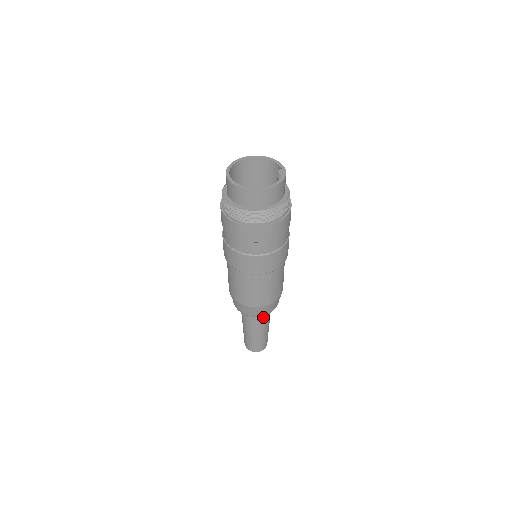
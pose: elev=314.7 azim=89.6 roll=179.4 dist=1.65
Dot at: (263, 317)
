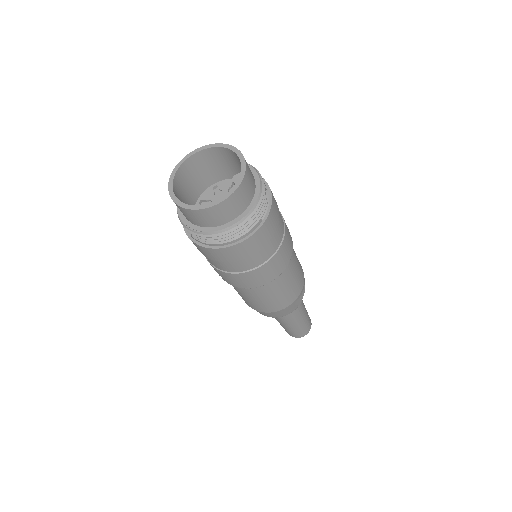
Dot at: occluded
